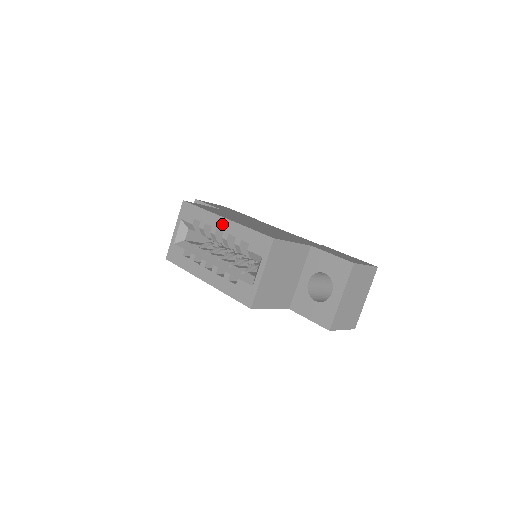
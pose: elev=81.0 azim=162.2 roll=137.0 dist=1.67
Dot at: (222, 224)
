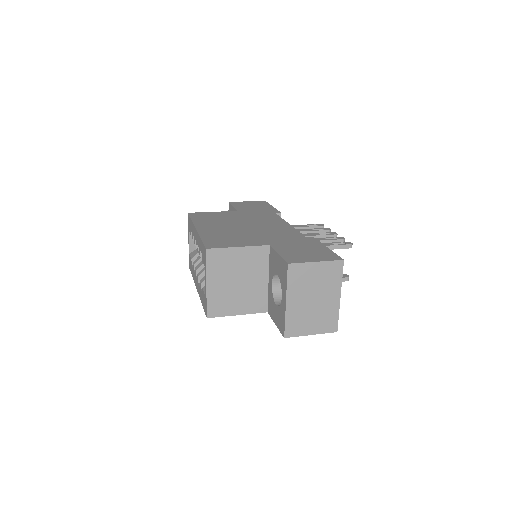
Dot at: (195, 235)
